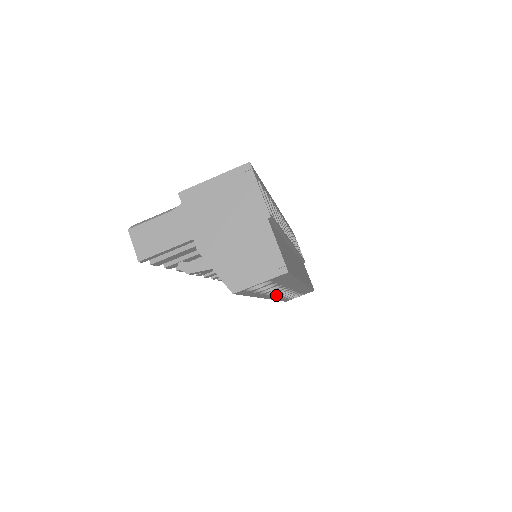
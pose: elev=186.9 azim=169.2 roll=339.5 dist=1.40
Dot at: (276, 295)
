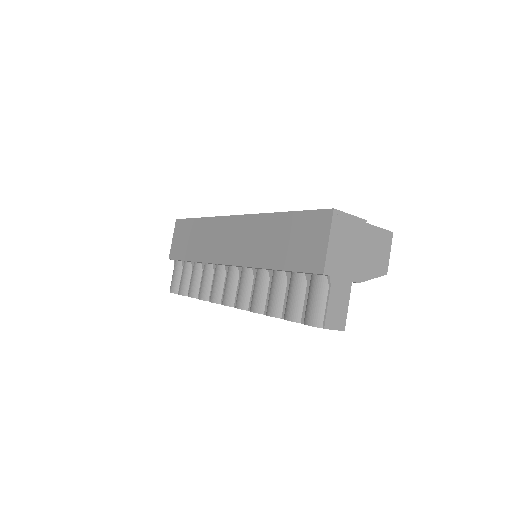
Dot at: occluded
